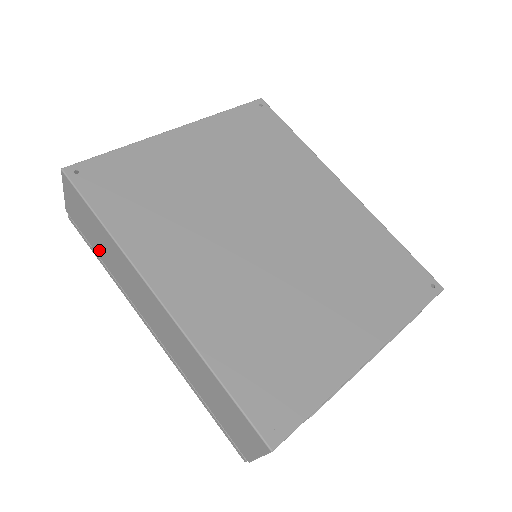
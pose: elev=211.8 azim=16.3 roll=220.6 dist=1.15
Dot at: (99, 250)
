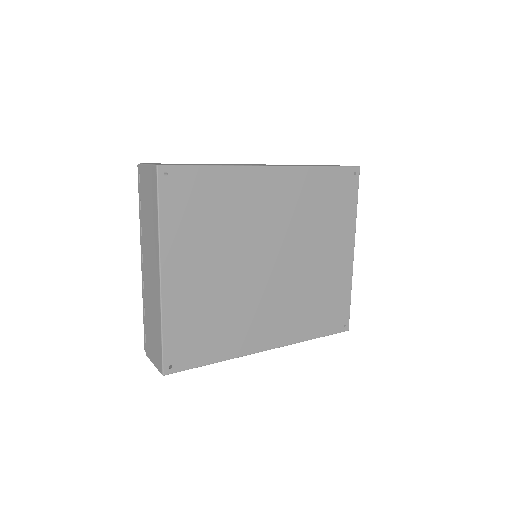
Dot at: occluded
